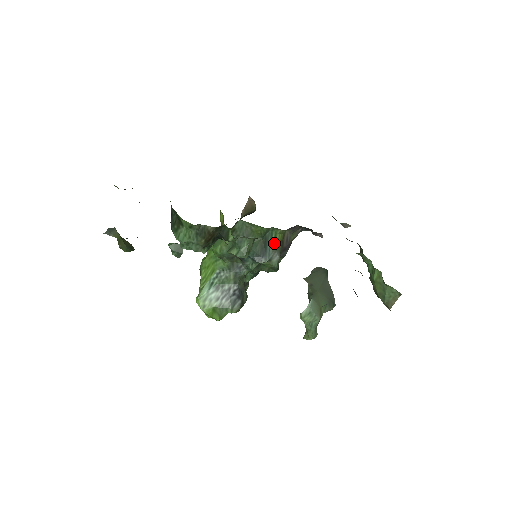
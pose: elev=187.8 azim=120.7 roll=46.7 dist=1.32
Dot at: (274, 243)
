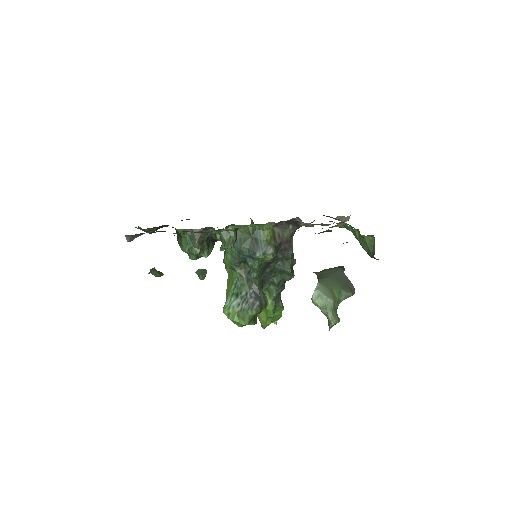
Dot at: (264, 239)
